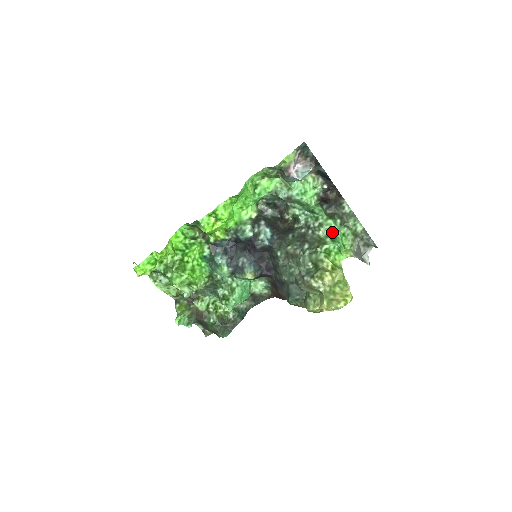
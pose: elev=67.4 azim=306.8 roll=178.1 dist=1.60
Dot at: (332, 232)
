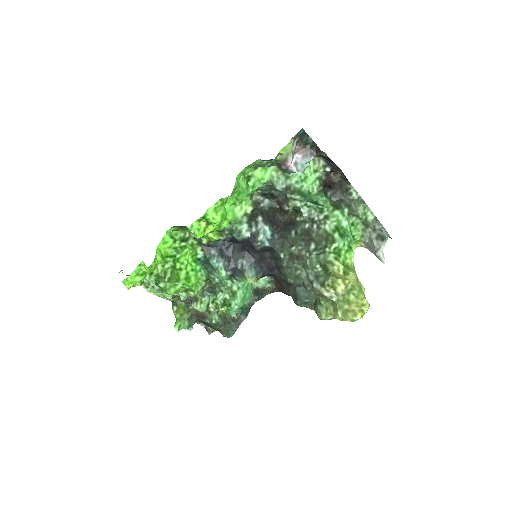
Dot at: (340, 224)
